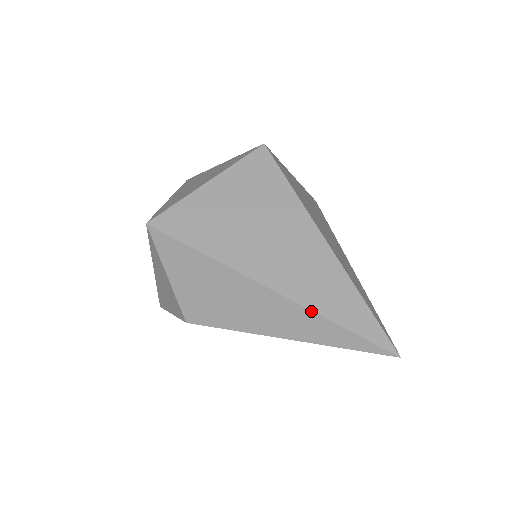
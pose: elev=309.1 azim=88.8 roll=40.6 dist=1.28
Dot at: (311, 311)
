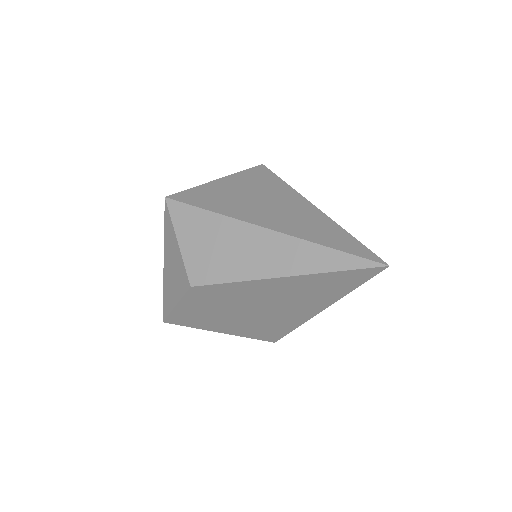
Dot at: (305, 241)
